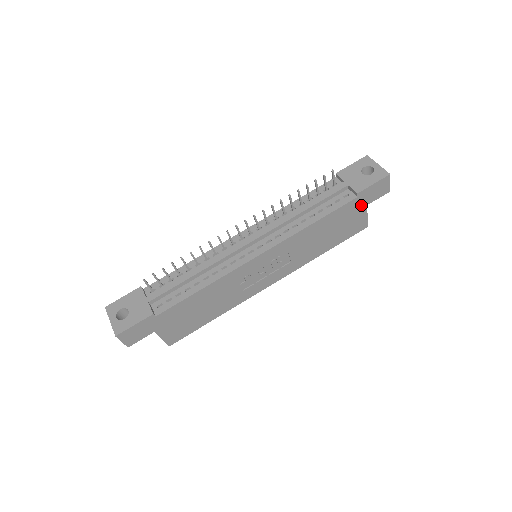
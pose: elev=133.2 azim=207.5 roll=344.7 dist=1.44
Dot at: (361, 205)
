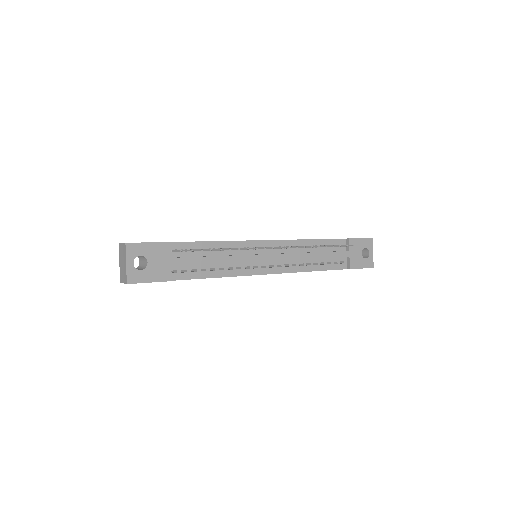
Dot at: occluded
